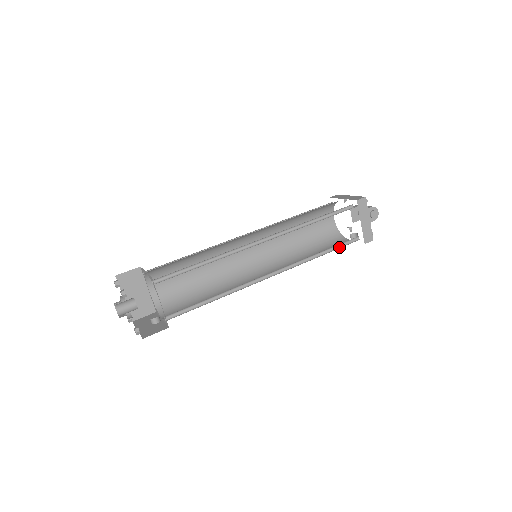
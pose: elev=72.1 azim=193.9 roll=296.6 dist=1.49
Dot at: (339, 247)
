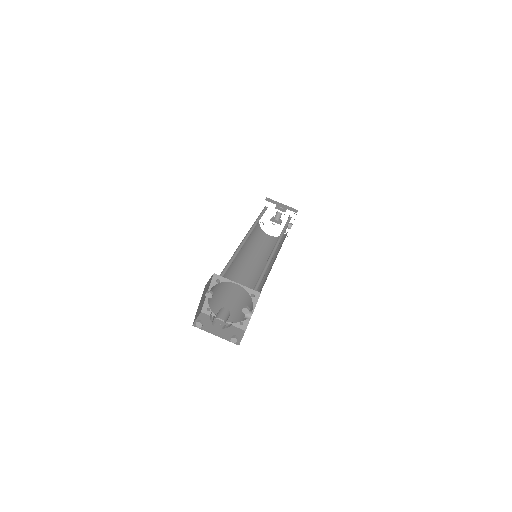
Dot at: occluded
